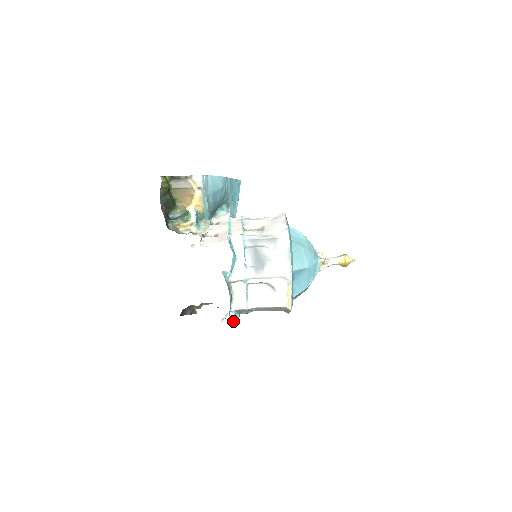
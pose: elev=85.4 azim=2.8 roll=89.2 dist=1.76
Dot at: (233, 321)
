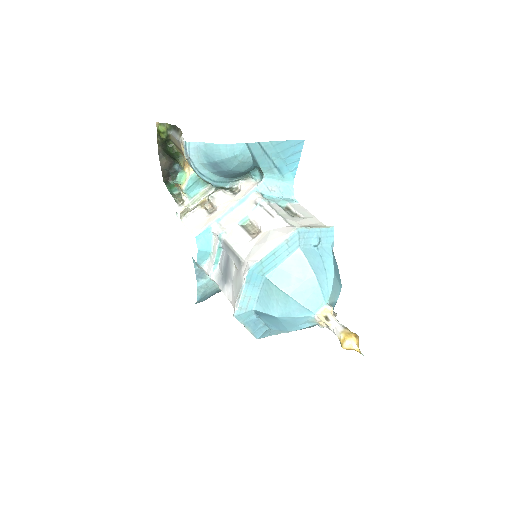
Dot at: occluded
